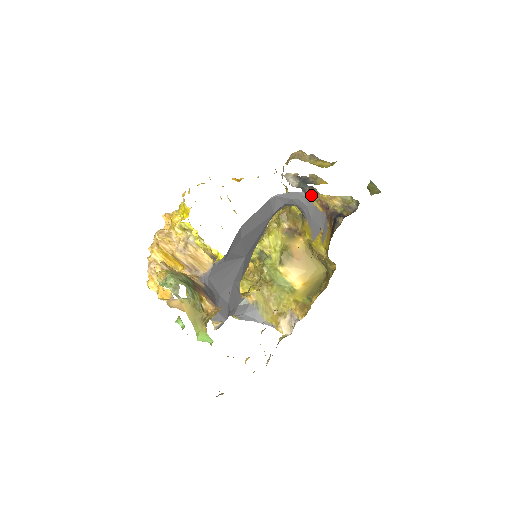
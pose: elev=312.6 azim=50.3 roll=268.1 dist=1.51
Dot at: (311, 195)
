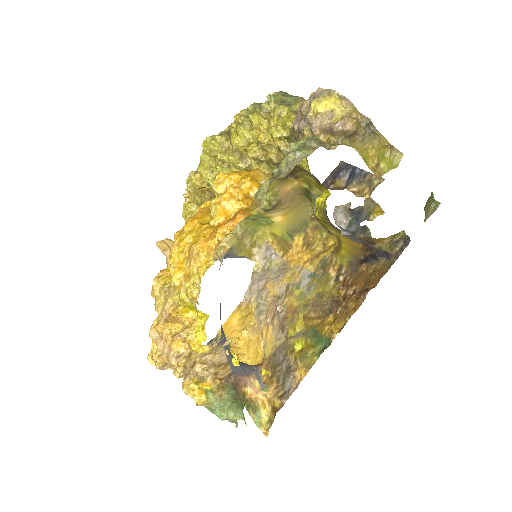
Dot at: (360, 237)
